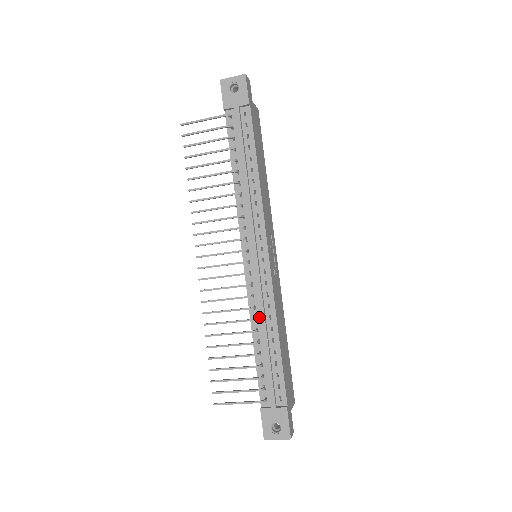
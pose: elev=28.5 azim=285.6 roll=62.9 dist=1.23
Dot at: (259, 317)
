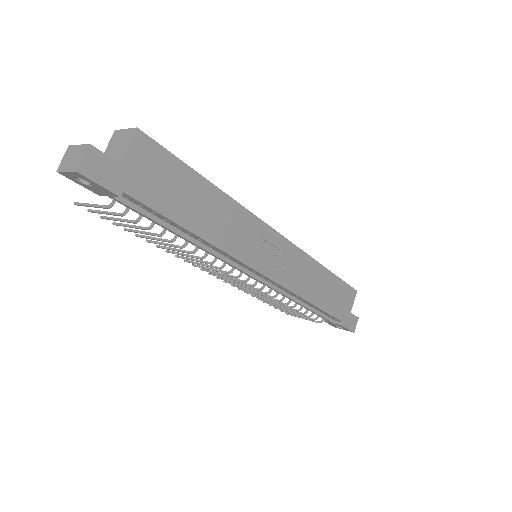
Dot at: occluded
